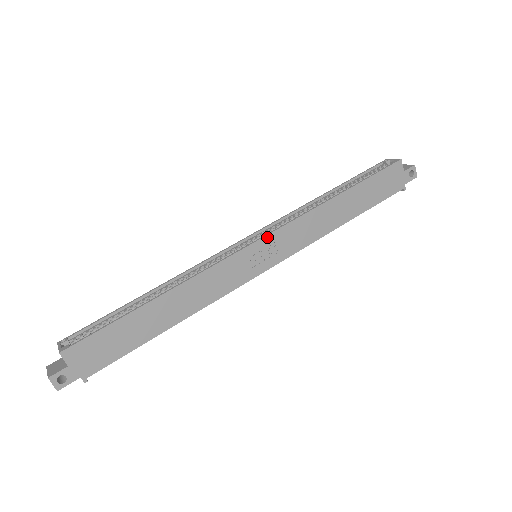
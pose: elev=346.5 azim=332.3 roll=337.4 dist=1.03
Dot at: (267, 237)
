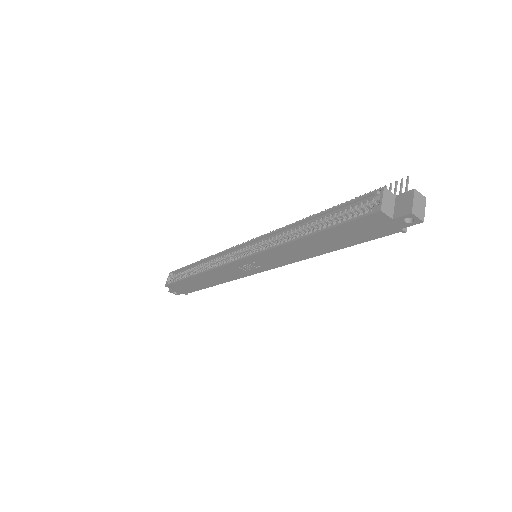
Dot at: (246, 259)
